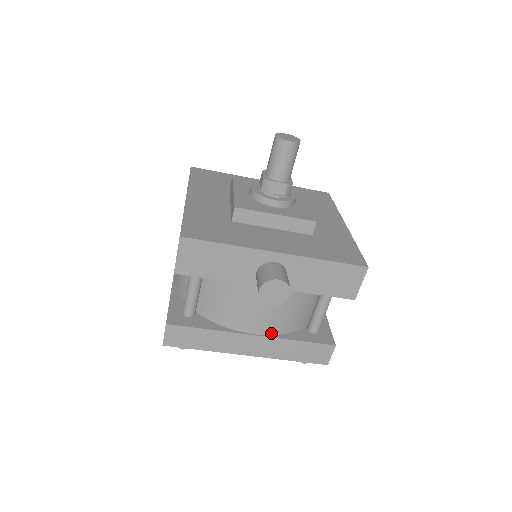
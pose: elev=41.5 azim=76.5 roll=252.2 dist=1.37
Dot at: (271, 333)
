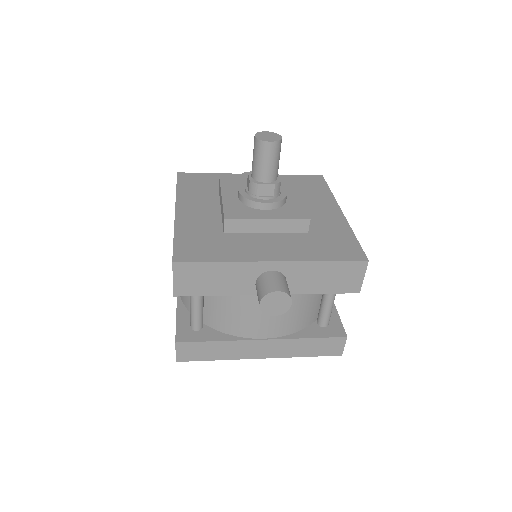
Dot at: (281, 335)
